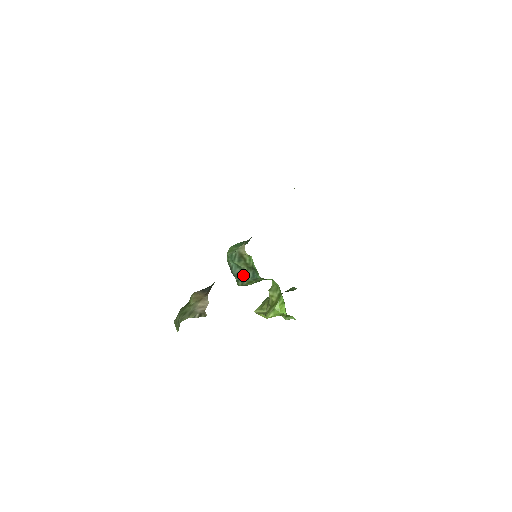
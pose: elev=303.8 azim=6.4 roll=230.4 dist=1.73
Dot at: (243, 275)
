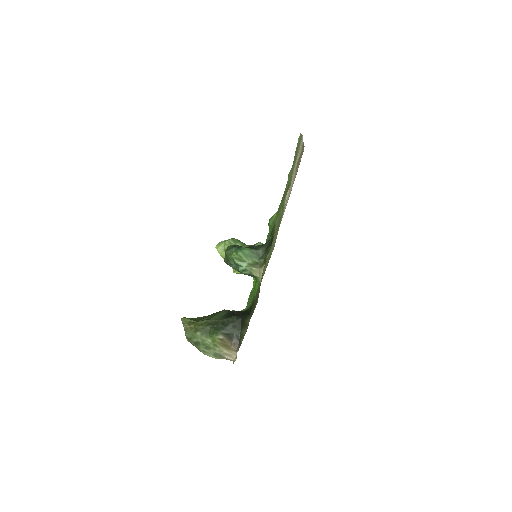
Dot at: occluded
